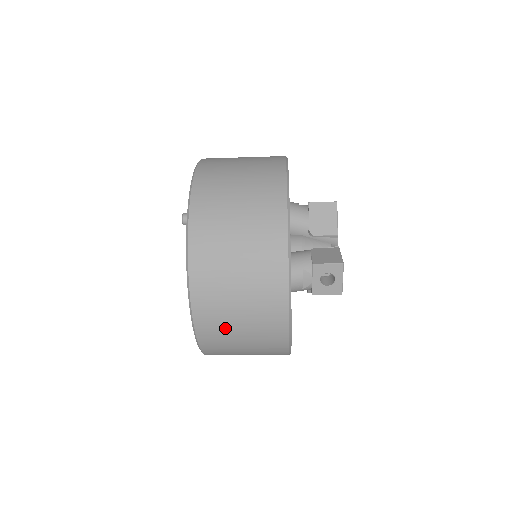
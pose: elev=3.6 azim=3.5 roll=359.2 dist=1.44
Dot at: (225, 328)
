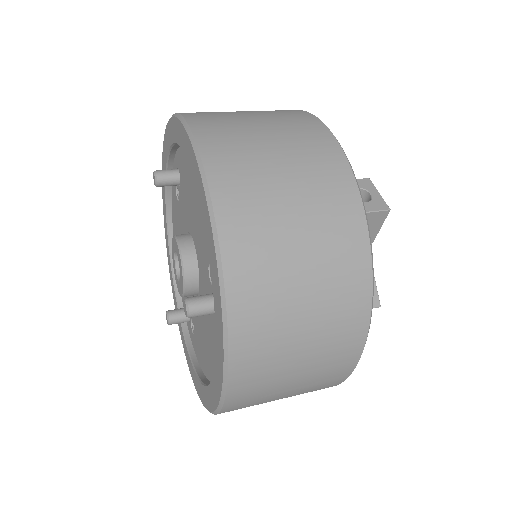
Dot at: occluded
